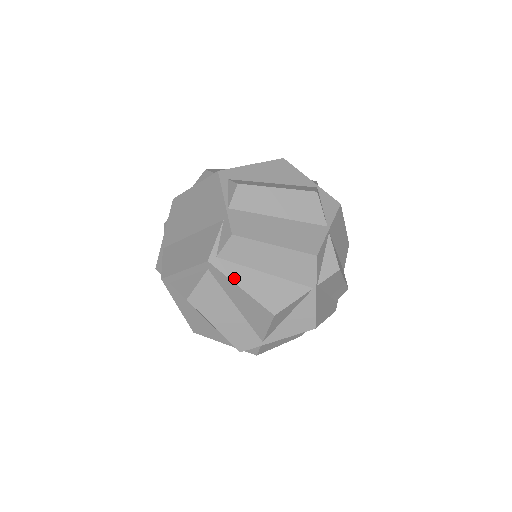
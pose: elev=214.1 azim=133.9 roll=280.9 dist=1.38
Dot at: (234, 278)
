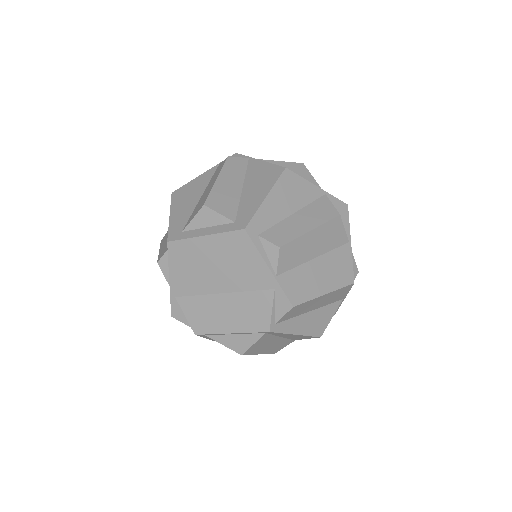
Dot at: (291, 331)
